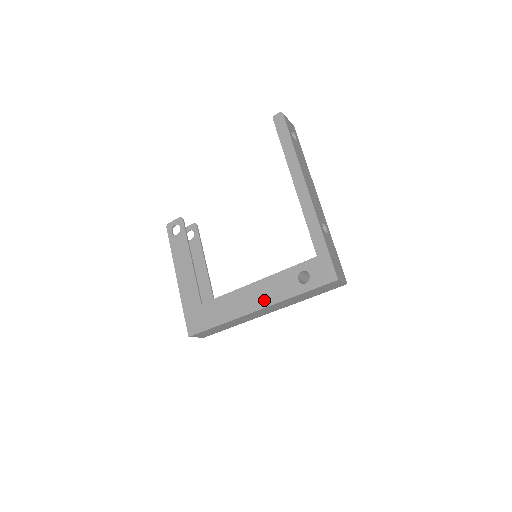
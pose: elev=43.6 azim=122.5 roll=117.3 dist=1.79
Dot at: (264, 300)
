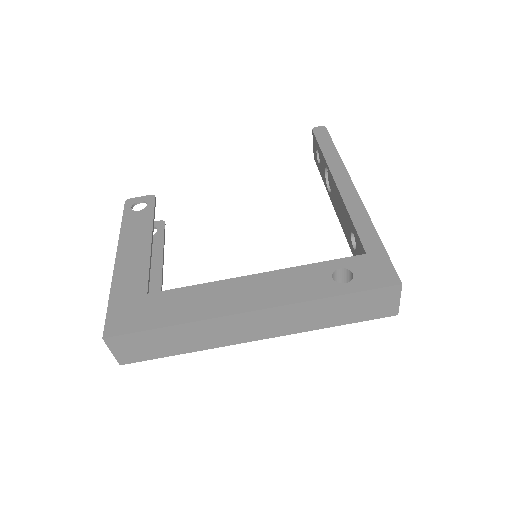
Dot at: (267, 298)
